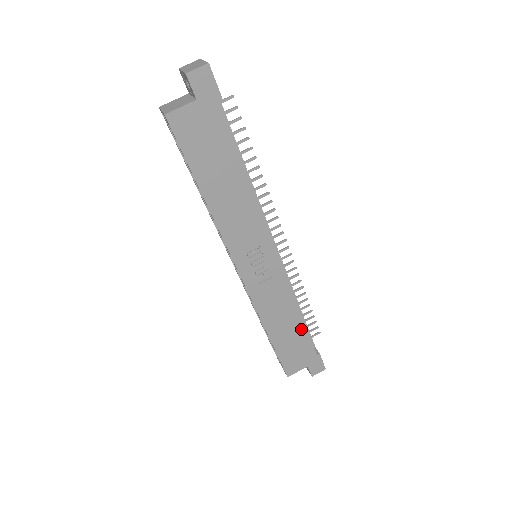
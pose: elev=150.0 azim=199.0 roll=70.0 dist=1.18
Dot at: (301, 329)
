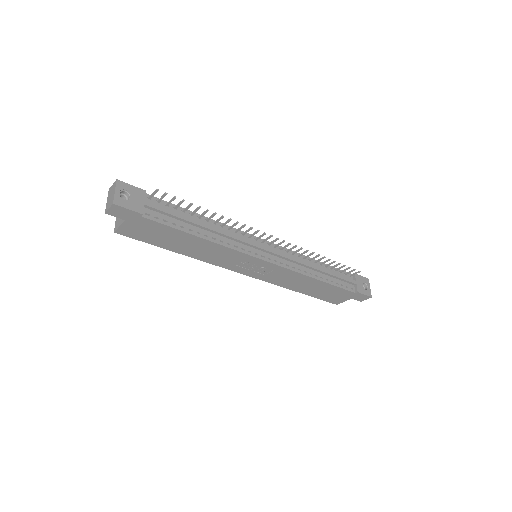
Dot at: (326, 285)
